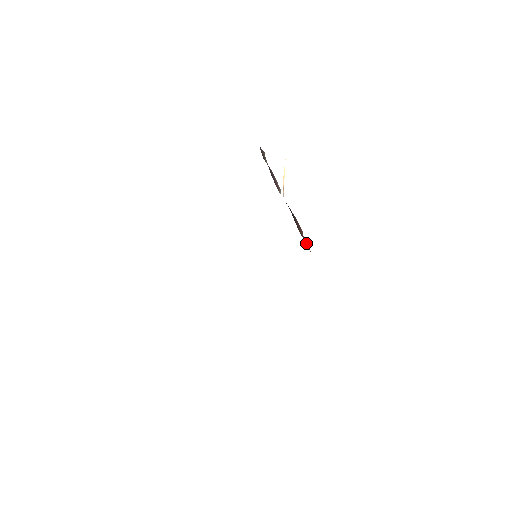
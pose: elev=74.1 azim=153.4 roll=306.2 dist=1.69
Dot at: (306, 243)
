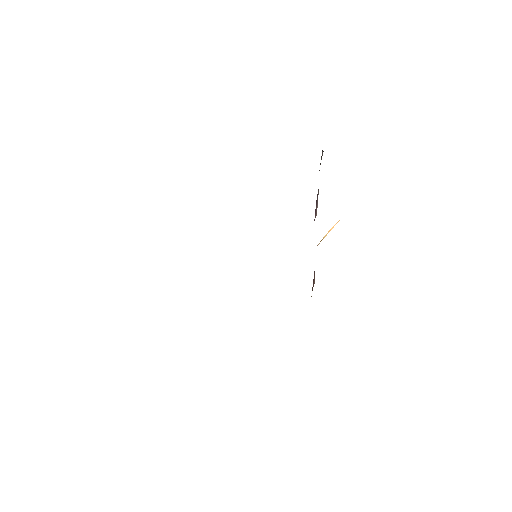
Dot at: occluded
